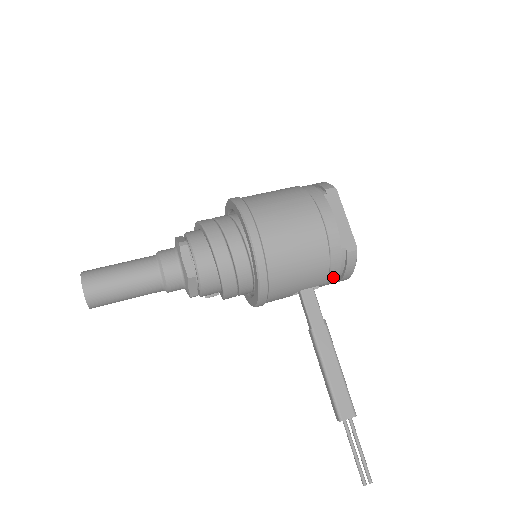
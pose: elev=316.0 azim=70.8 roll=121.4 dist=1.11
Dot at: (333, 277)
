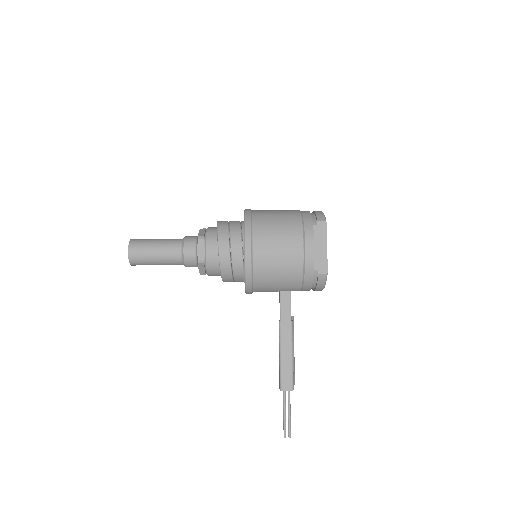
Dot at: (307, 288)
